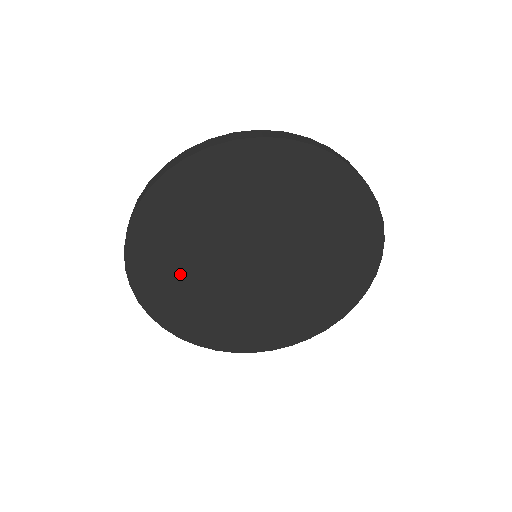
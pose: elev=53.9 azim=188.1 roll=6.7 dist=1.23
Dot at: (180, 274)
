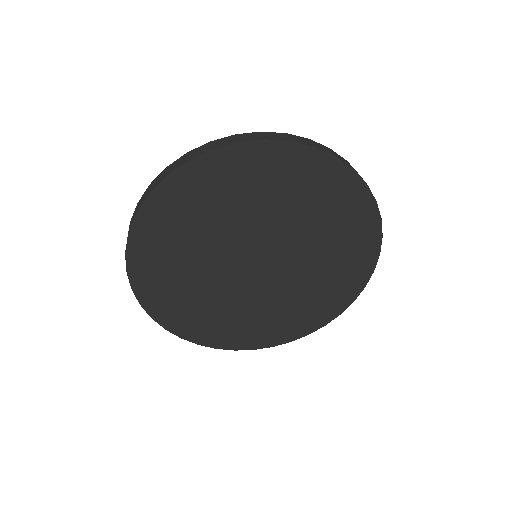
Dot at: (198, 302)
